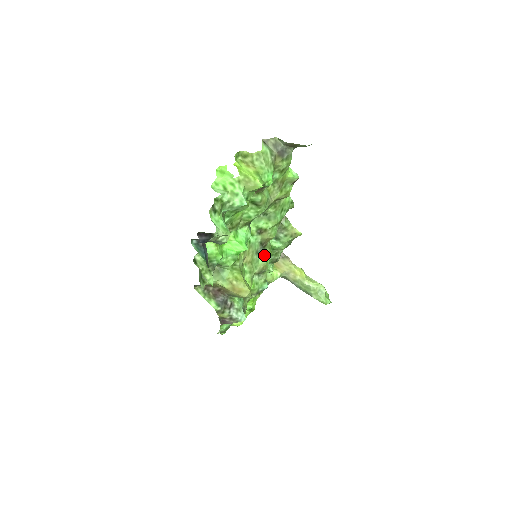
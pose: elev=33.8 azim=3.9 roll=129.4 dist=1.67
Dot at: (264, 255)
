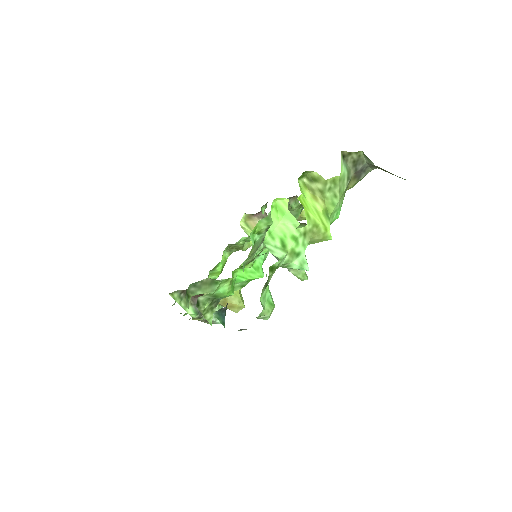
Dot at: occluded
